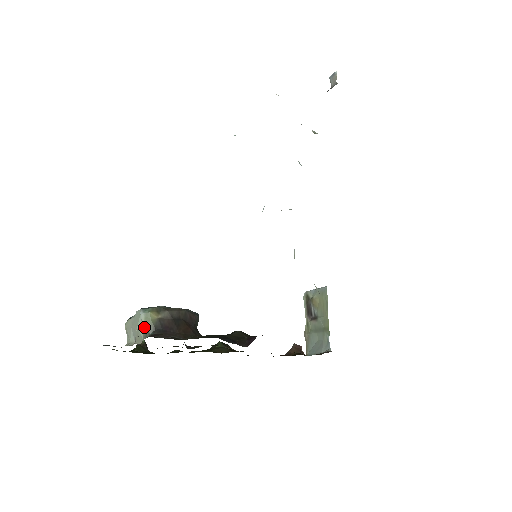
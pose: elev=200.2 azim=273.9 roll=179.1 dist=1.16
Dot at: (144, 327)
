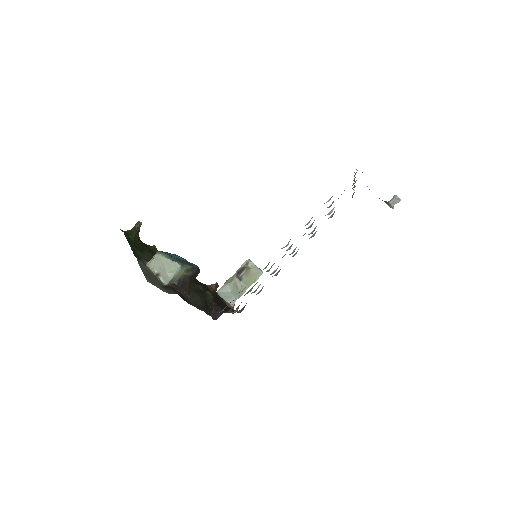
Dot at: (174, 277)
